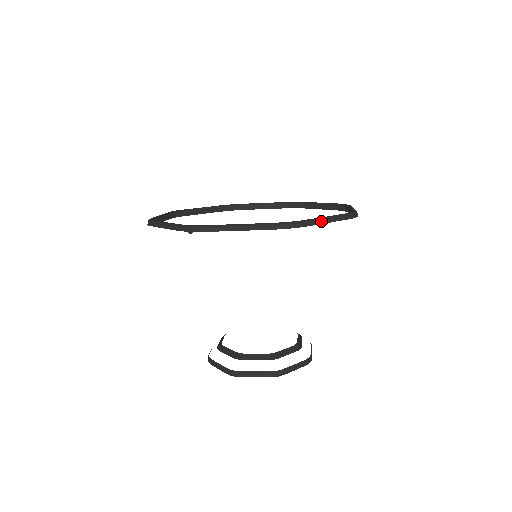
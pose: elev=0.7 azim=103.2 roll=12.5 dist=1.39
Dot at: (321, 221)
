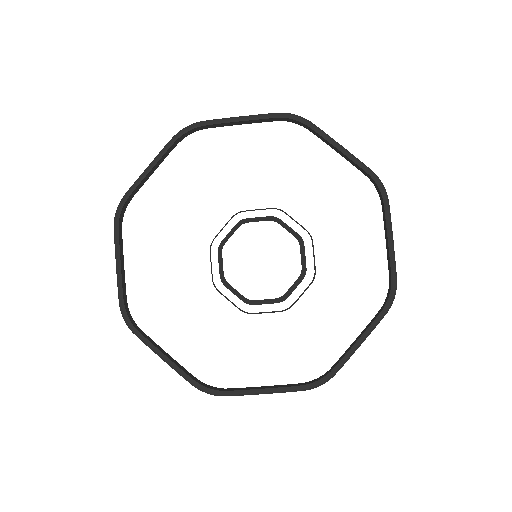
Dot at: occluded
